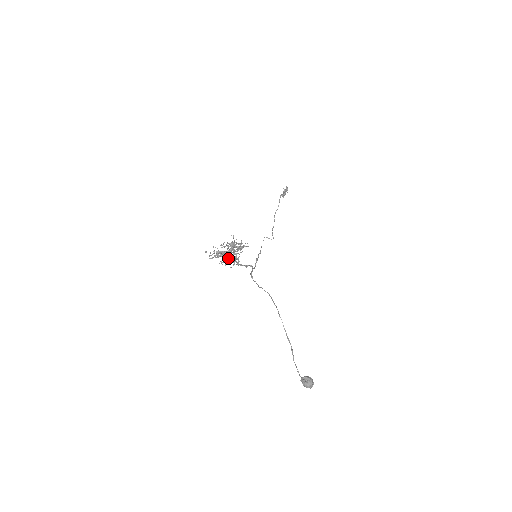
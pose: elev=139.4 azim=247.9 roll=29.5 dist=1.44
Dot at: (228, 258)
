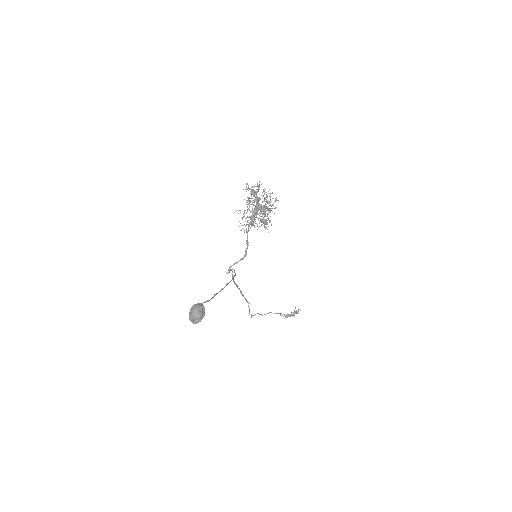
Dot at: occluded
